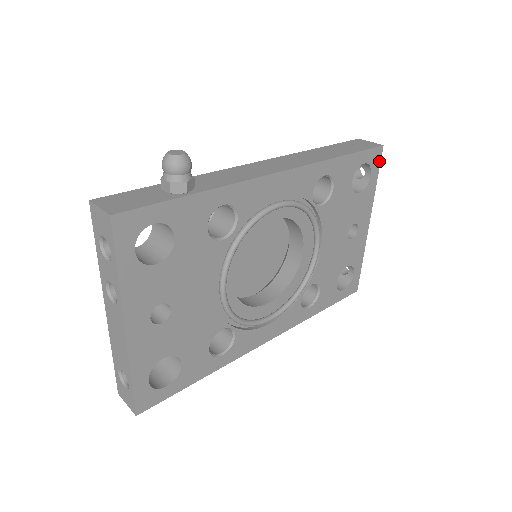
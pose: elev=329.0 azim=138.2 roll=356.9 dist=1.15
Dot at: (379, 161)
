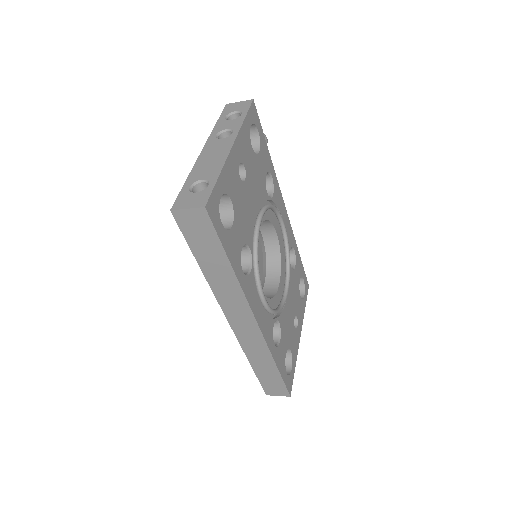
Dot at: (307, 293)
